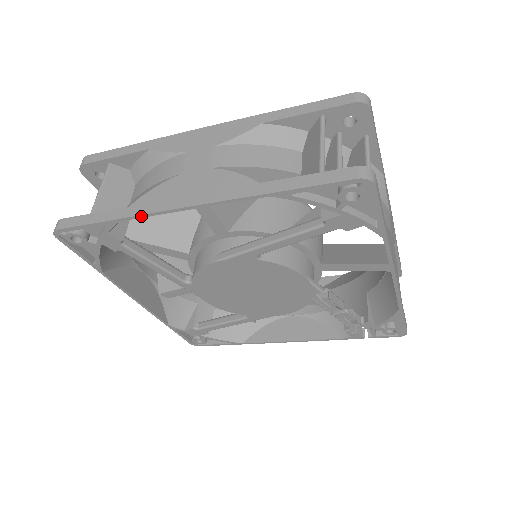
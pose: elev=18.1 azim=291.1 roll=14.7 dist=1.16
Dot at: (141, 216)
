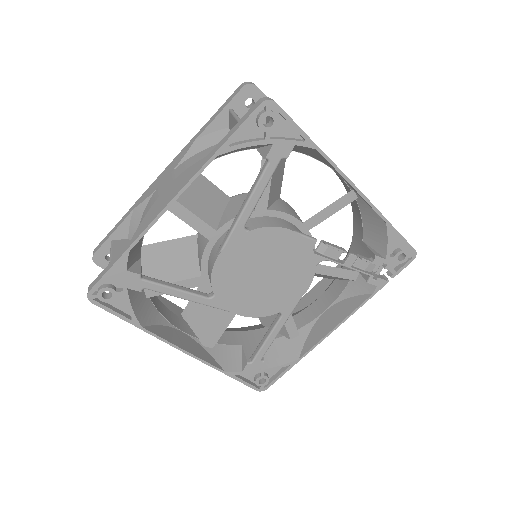
Dot at: (142, 235)
